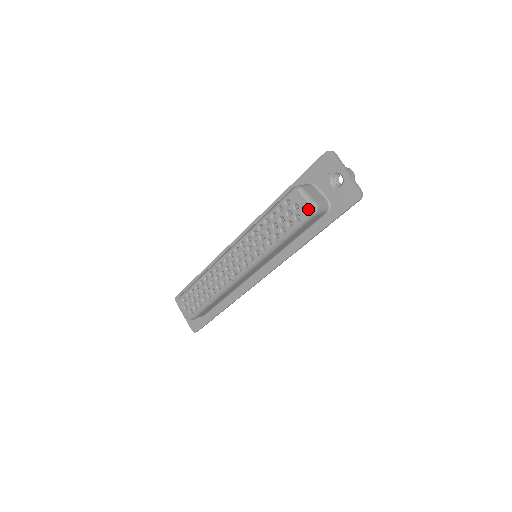
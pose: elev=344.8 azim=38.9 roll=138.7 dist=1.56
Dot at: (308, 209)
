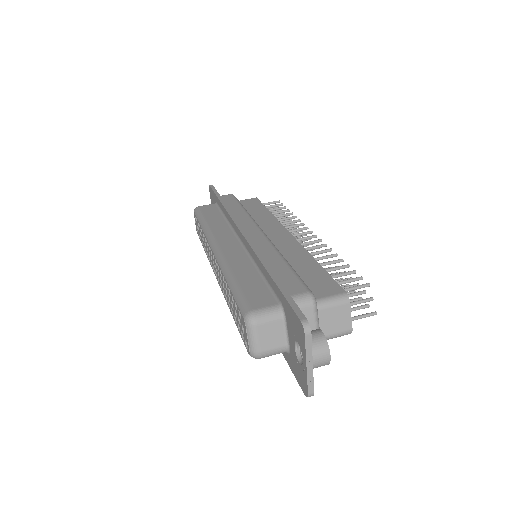
Dot at: (248, 350)
